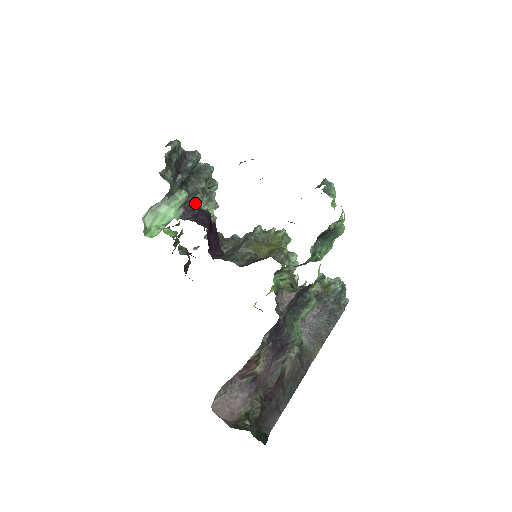
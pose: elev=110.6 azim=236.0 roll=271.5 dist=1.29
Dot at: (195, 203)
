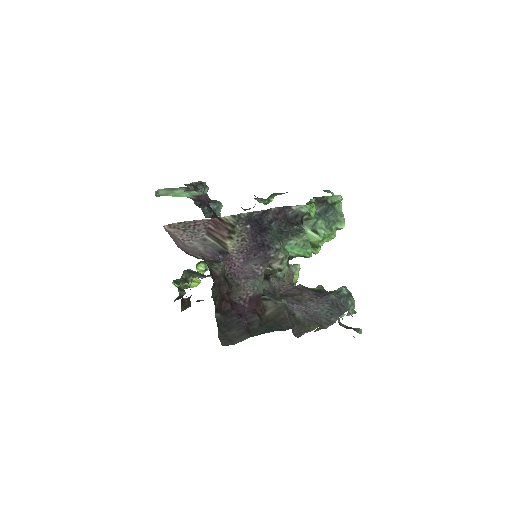
Dot at: (207, 202)
